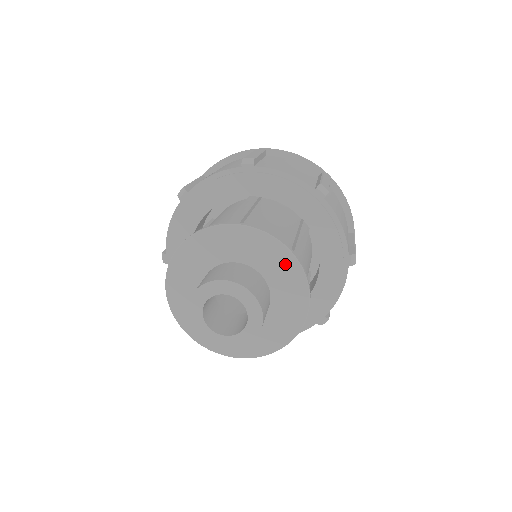
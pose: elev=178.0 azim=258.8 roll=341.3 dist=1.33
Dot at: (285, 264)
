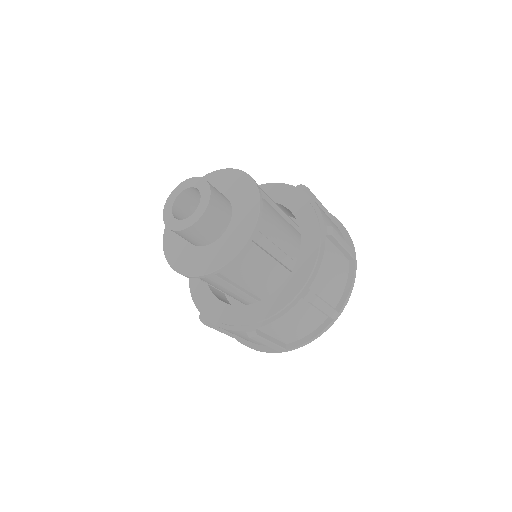
Dot at: (244, 184)
